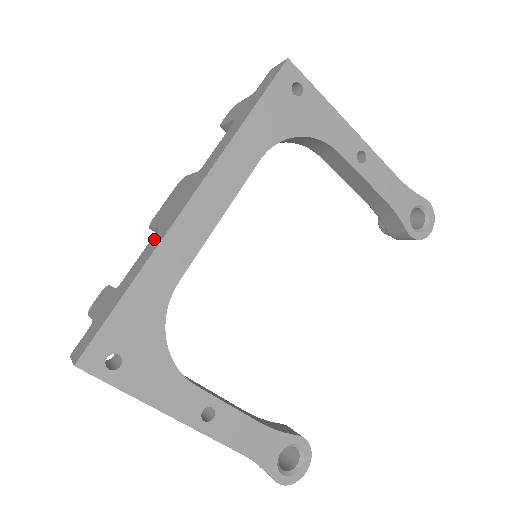
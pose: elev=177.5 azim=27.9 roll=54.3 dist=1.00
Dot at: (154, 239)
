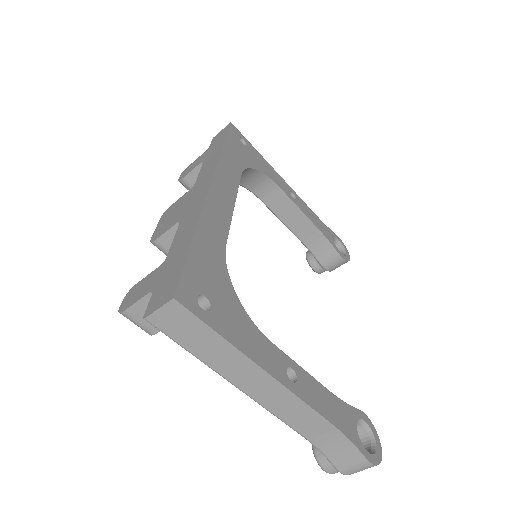
Dot at: (185, 220)
